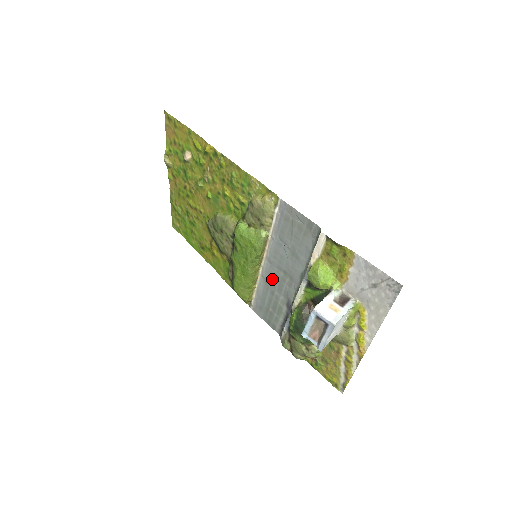
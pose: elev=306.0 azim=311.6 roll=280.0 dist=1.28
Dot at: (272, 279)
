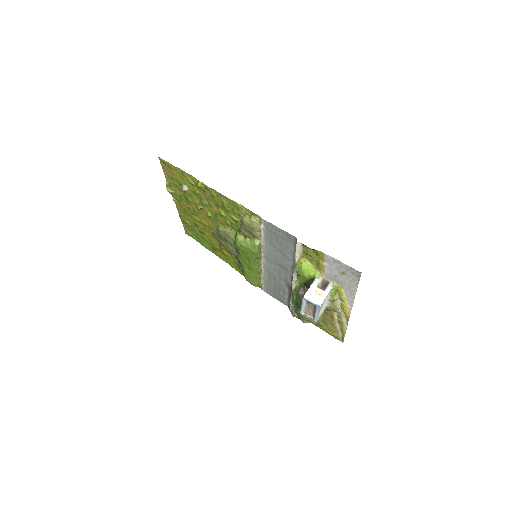
Dot at: (272, 271)
